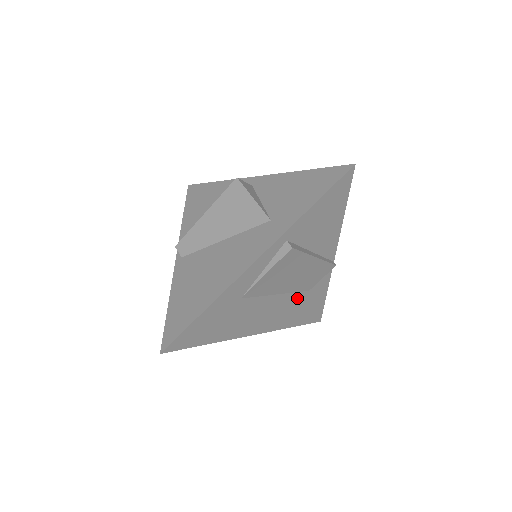
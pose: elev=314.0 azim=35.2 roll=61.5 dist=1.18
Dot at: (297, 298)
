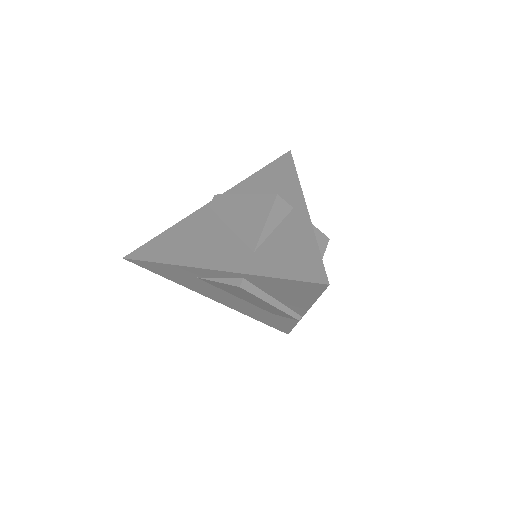
Dot at: (259, 309)
